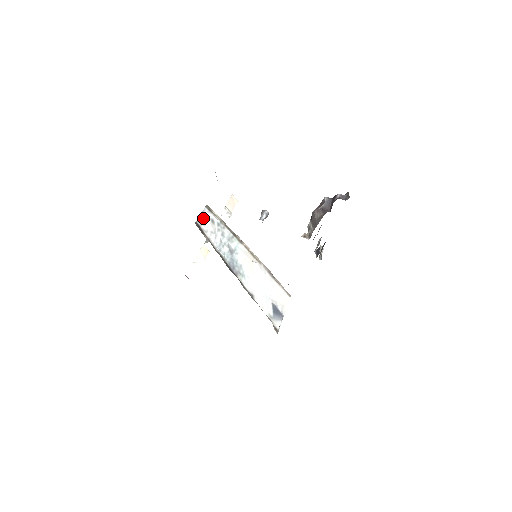
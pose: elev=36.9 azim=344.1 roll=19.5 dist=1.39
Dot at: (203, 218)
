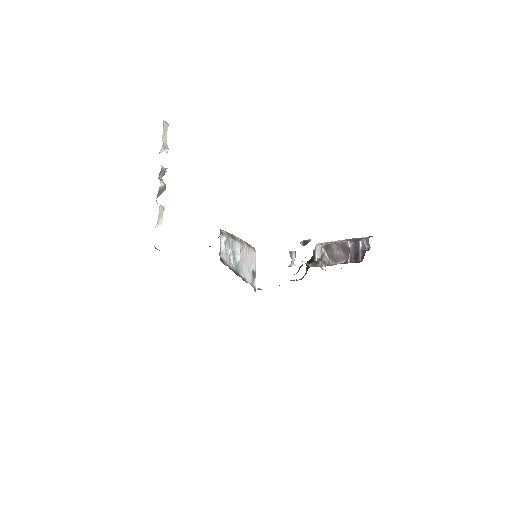
Dot at: (221, 247)
